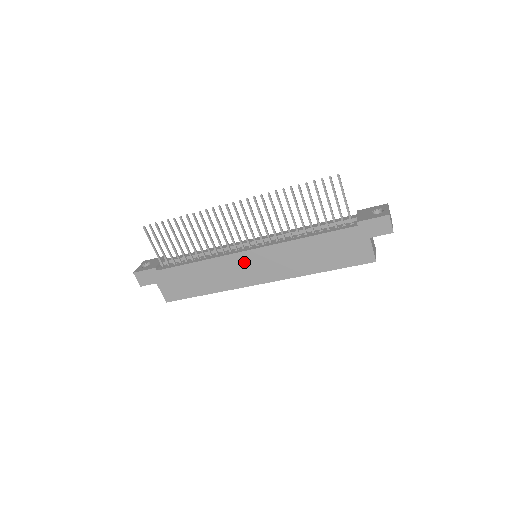
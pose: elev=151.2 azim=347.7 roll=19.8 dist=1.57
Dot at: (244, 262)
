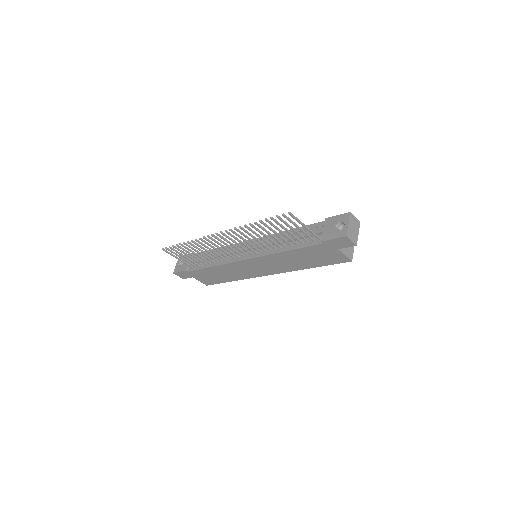
Dot at: (247, 265)
